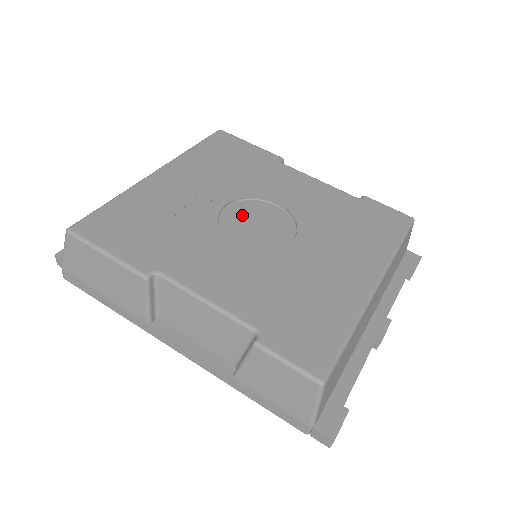
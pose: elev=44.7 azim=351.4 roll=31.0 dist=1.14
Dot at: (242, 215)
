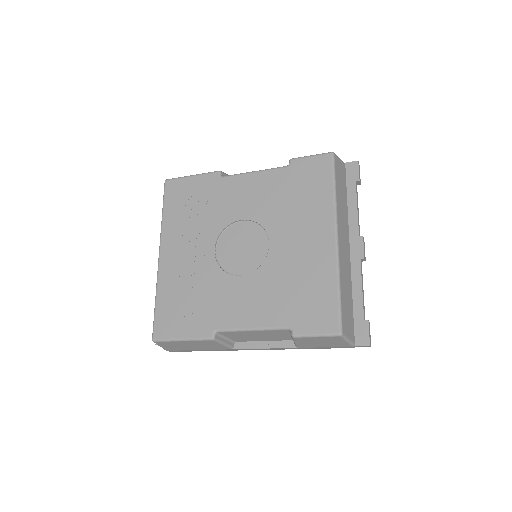
Dot at: (229, 248)
